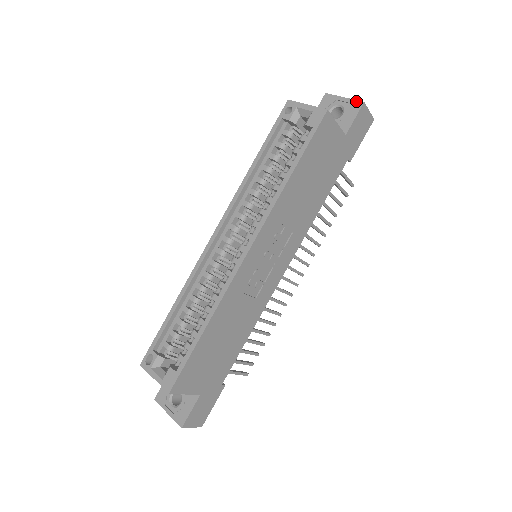
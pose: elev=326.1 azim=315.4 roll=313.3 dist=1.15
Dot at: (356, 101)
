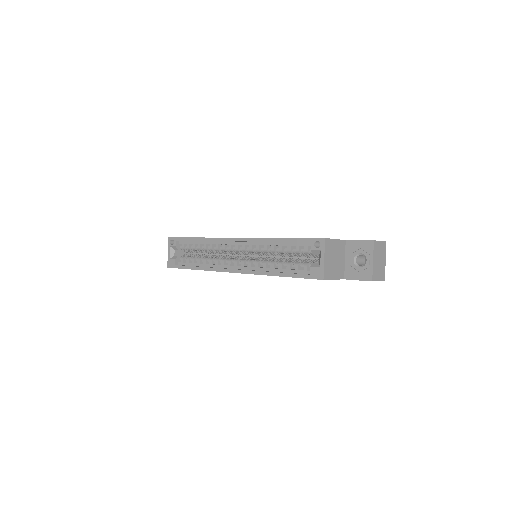
Dot at: (371, 274)
